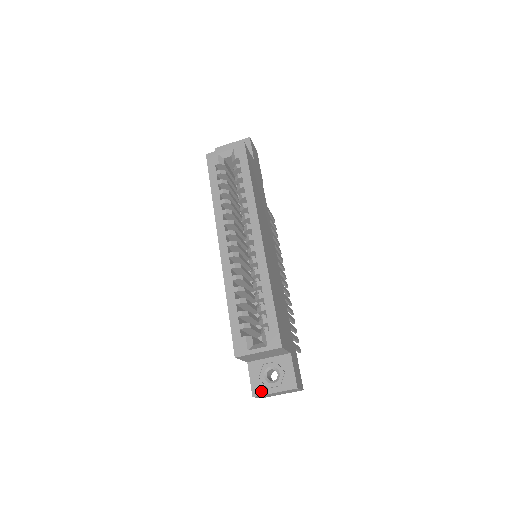
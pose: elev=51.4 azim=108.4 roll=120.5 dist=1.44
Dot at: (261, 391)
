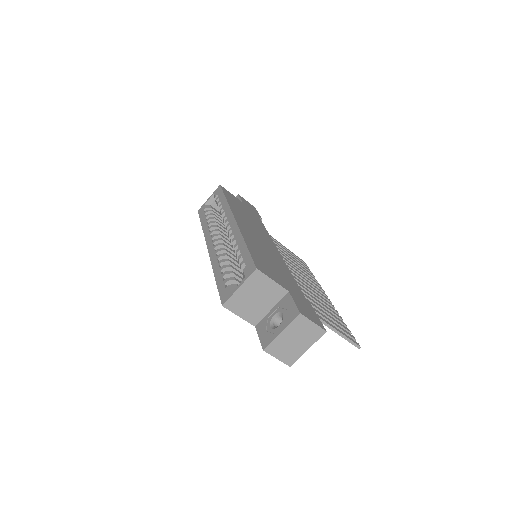
Dot at: (269, 340)
